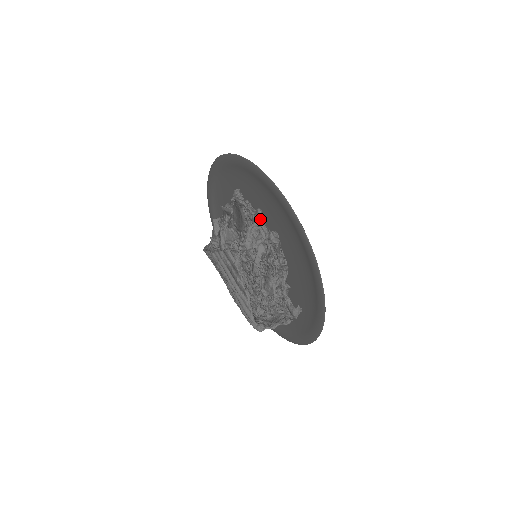
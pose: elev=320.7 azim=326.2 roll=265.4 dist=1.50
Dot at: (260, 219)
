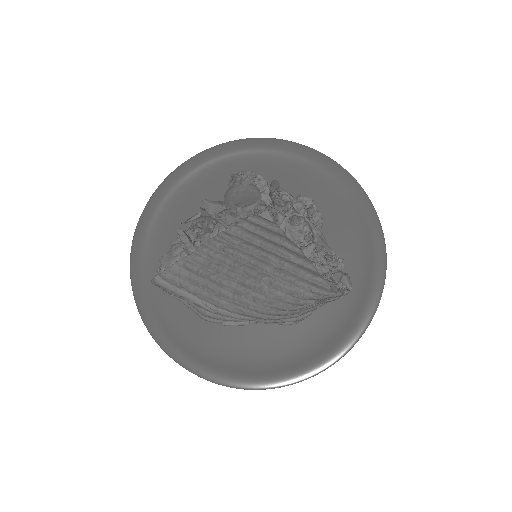
Dot at: (280, 188)
